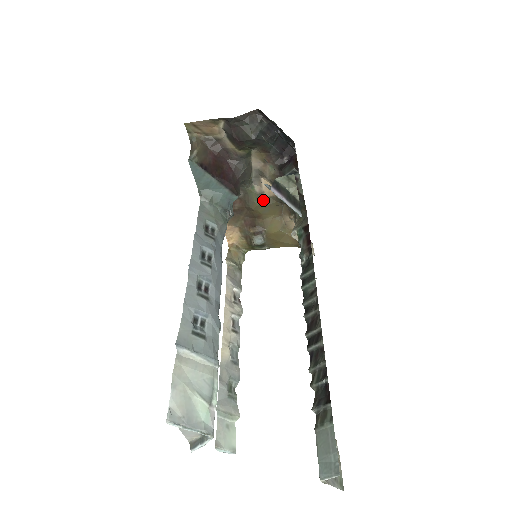
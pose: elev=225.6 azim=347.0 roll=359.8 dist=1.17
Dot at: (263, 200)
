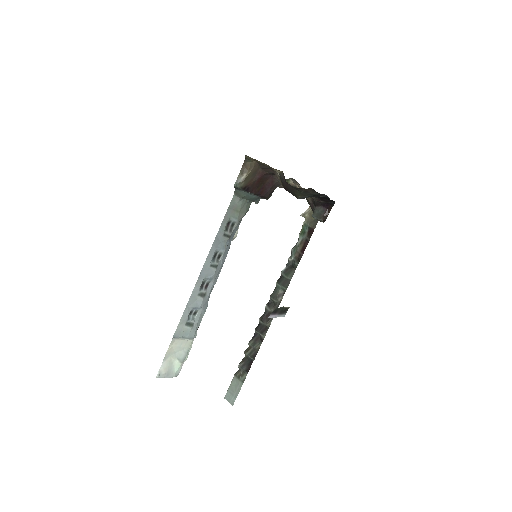
Dot at: occluded
